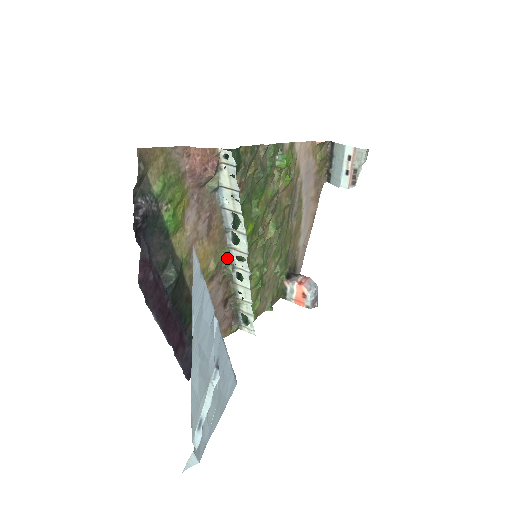
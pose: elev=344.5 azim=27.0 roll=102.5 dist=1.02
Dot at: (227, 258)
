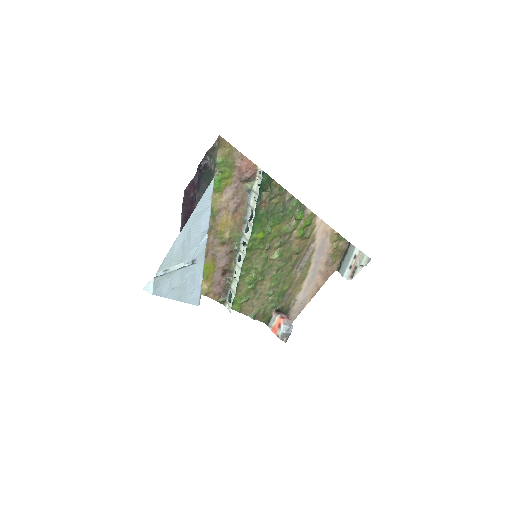
Dot at: (238, 240)
